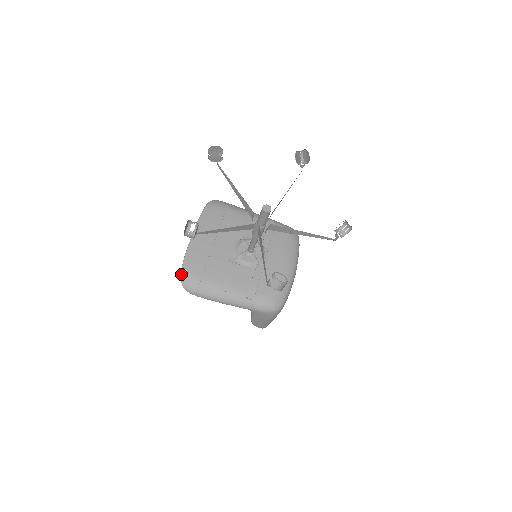
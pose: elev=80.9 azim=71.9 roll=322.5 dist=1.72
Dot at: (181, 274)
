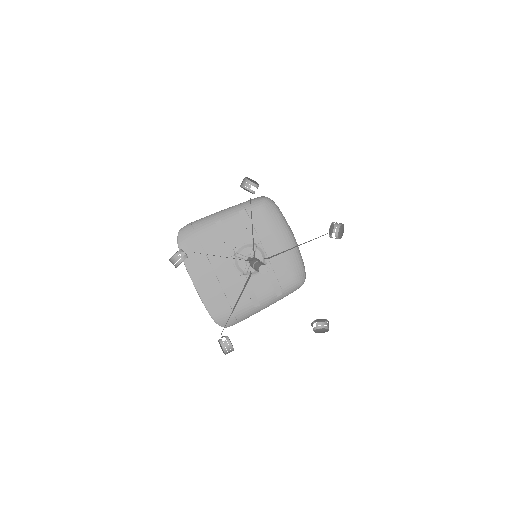
Dot at: (216, 323)
